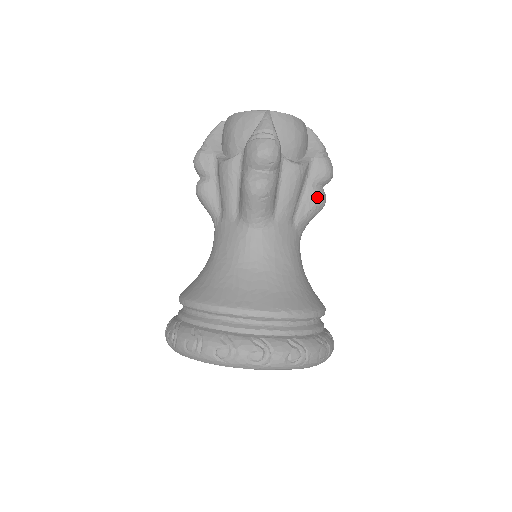
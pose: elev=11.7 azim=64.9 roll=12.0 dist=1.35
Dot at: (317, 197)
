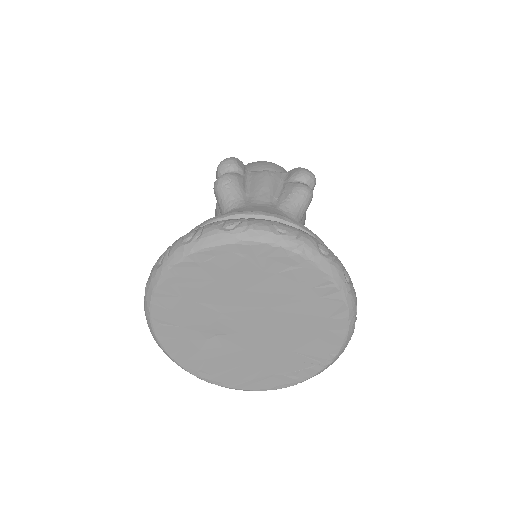
Dot at: (295, 185)
